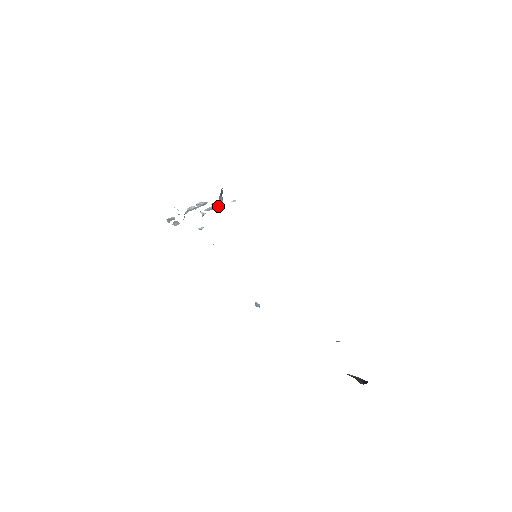
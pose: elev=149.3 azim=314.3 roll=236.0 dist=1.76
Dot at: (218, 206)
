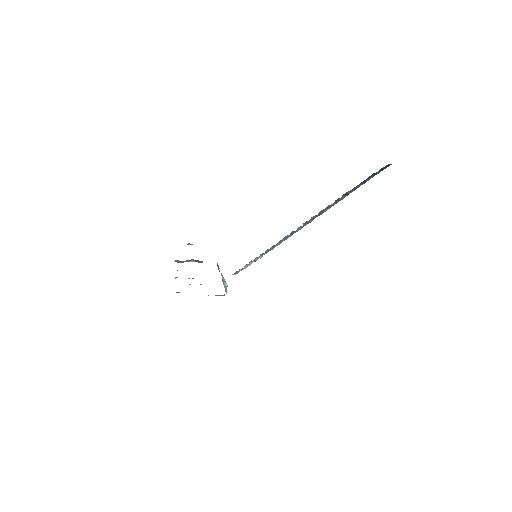
Dot at: (226, 292)
